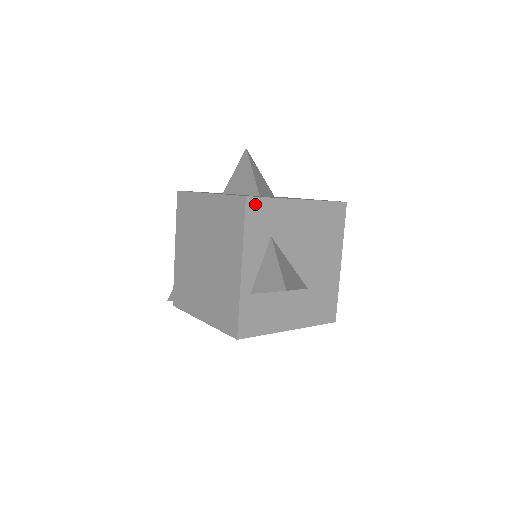
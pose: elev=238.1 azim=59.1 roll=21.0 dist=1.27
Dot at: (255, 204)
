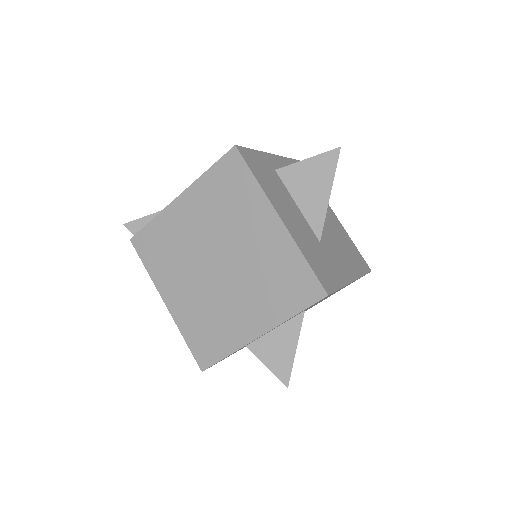
Dot at: occluded
